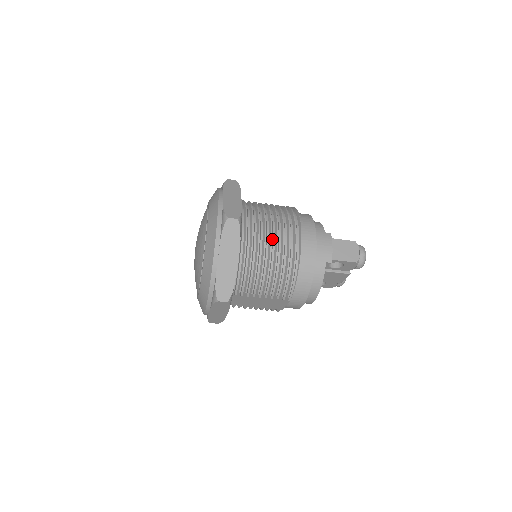
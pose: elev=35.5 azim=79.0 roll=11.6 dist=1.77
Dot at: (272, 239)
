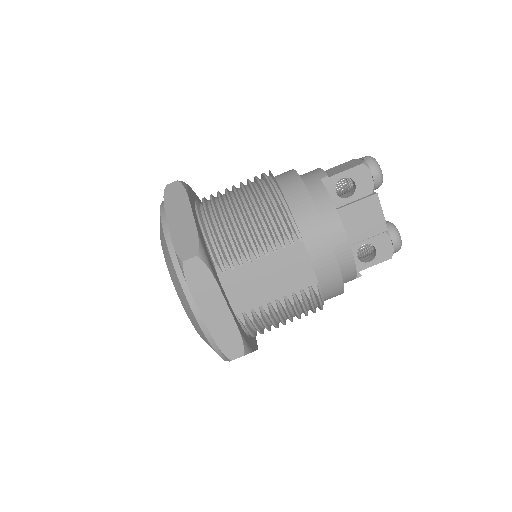
Dot at: (235, 189)
